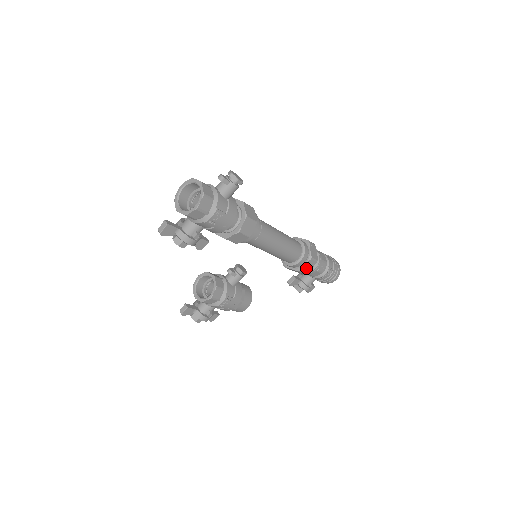
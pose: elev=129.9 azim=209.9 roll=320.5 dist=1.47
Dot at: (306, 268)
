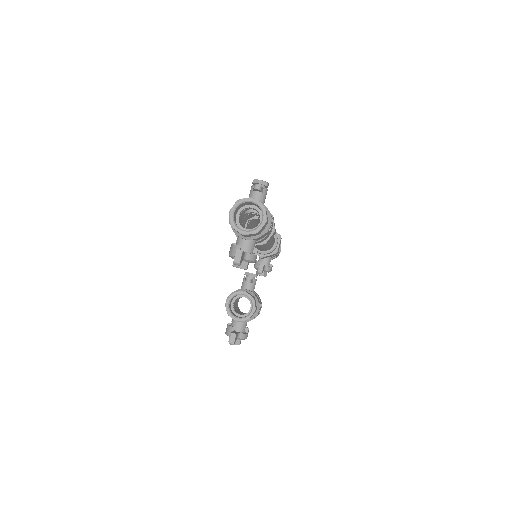
Dot at: occluded
